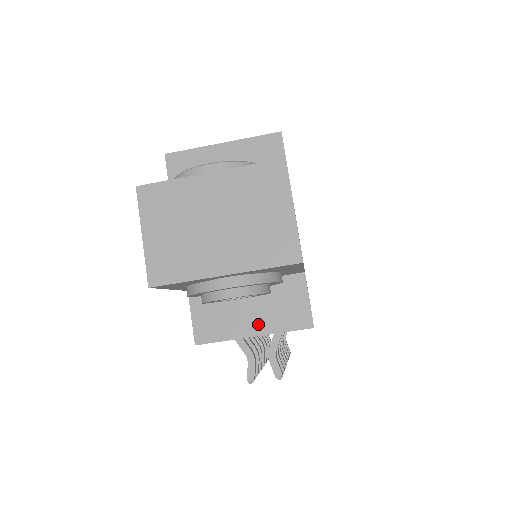
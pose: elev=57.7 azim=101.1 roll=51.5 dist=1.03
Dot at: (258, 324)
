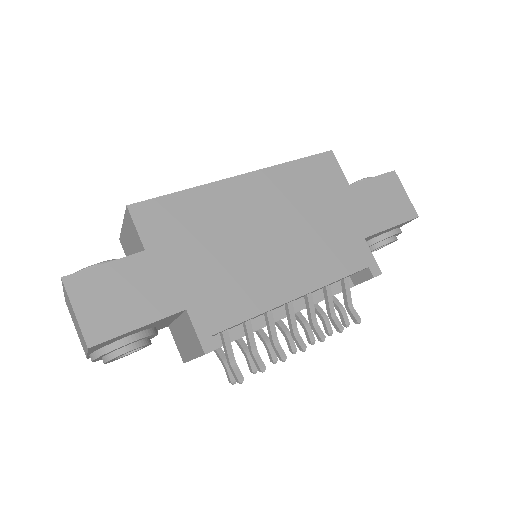
Dot at: (191, 350)
